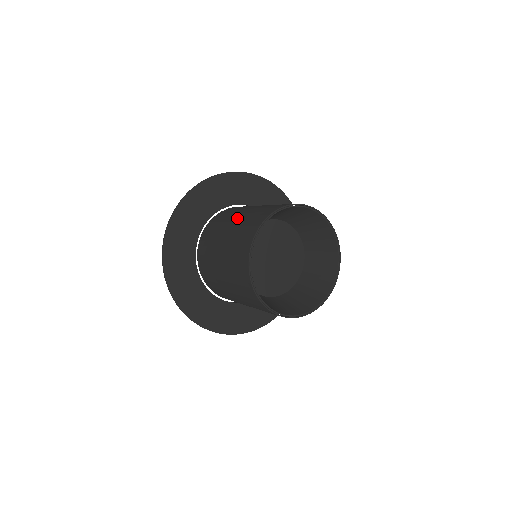
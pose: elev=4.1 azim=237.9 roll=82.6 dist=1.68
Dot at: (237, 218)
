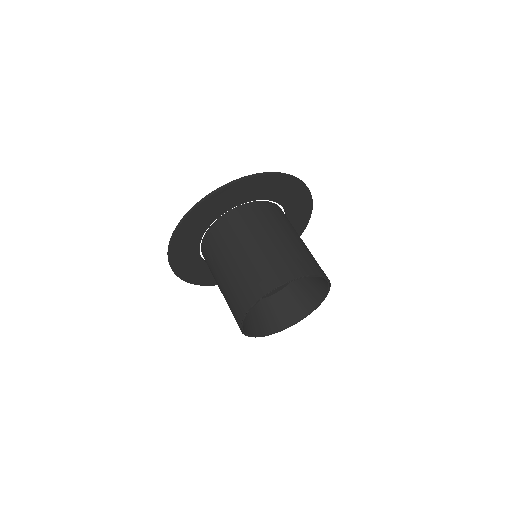
Dot at: (294, 237)
